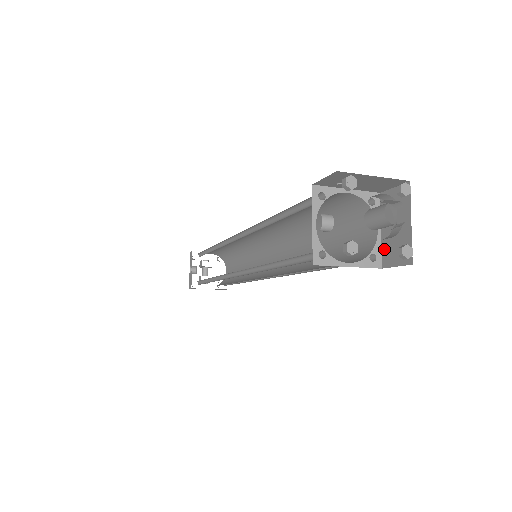
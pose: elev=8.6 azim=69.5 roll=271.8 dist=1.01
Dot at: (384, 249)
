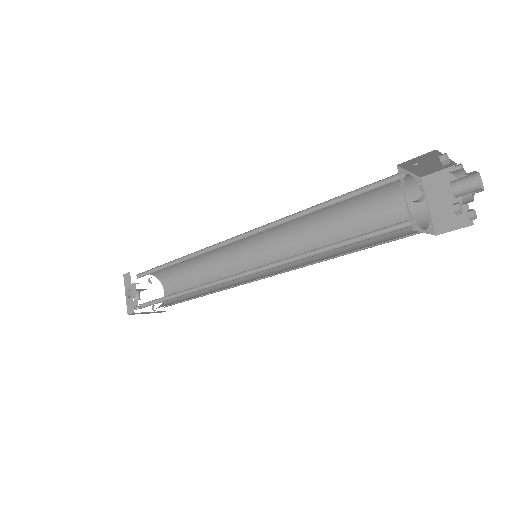
Dot at: (436, 220)
